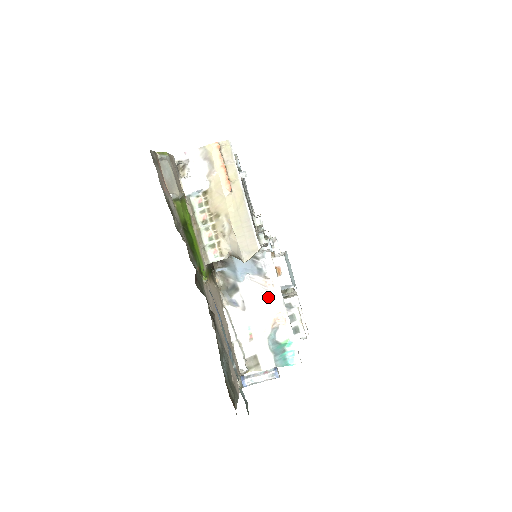
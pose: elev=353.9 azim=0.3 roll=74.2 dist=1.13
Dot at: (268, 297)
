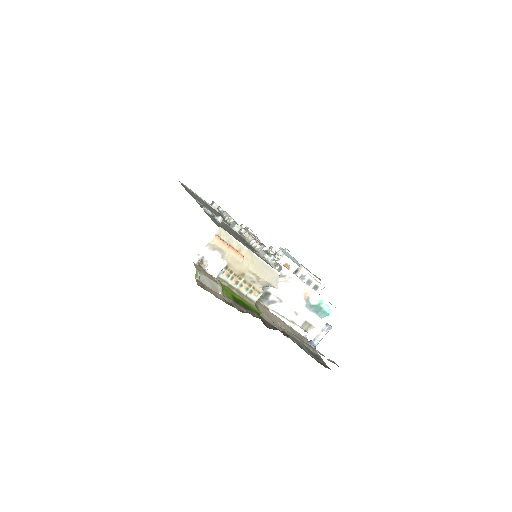
Dot at: (292, 286)
